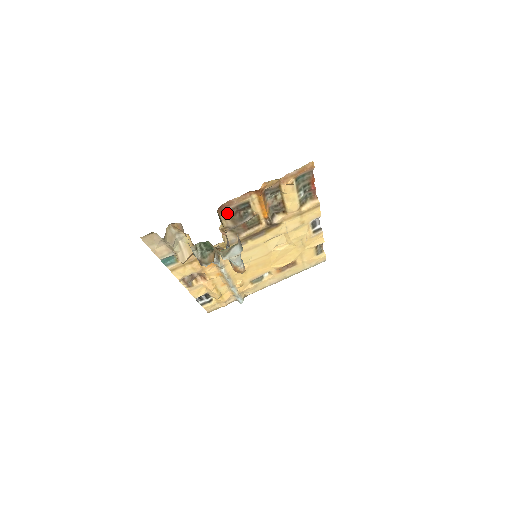
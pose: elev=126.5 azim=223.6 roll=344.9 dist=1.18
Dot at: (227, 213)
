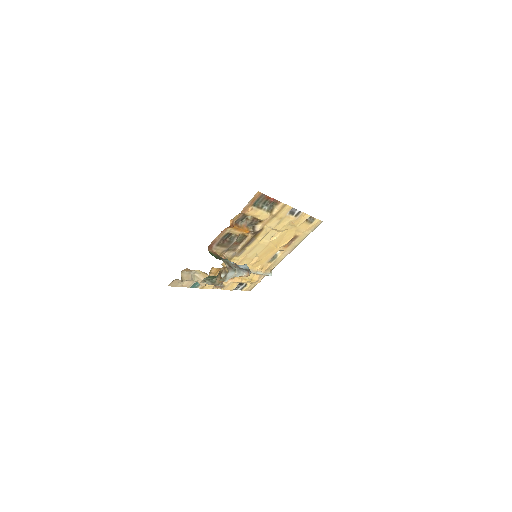
Dot at: (217, 246)
